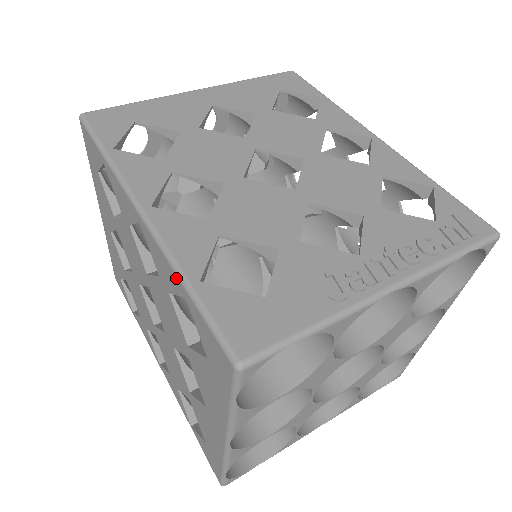
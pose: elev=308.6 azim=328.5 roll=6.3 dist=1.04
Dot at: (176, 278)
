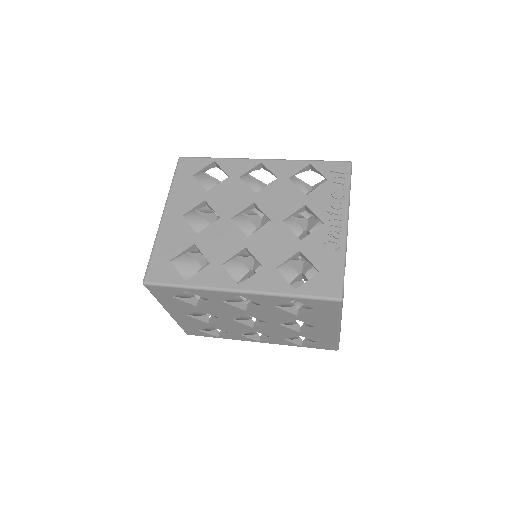
Dot at: (284, 298)
